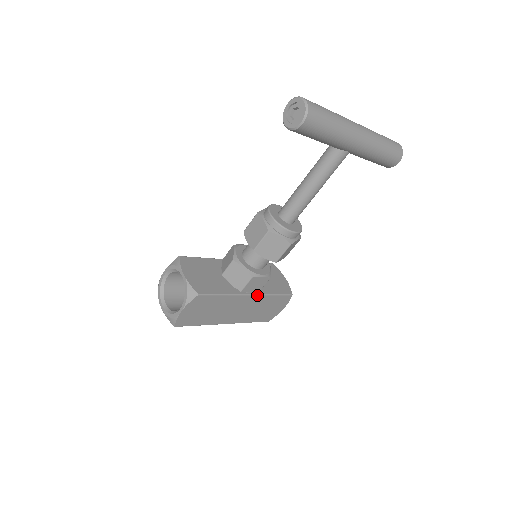
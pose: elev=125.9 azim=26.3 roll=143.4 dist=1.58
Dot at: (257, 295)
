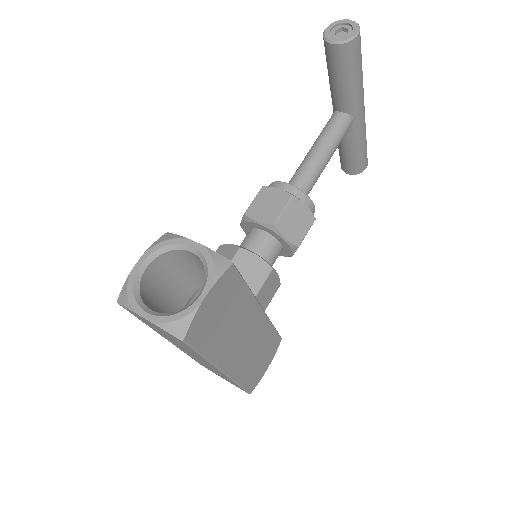
Dot at: (265, 314)
